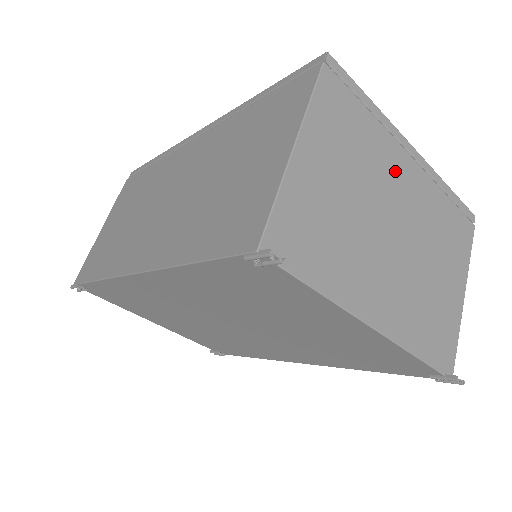
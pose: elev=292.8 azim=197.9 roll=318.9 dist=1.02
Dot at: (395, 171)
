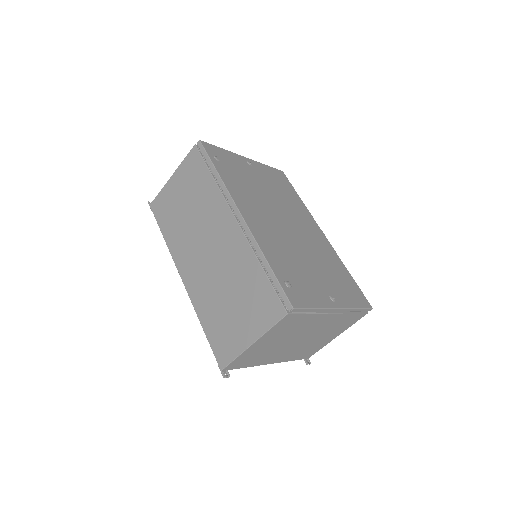
Dot at: (316, 323)
